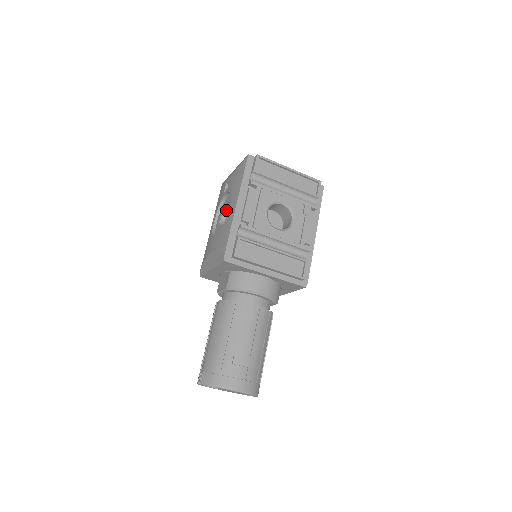
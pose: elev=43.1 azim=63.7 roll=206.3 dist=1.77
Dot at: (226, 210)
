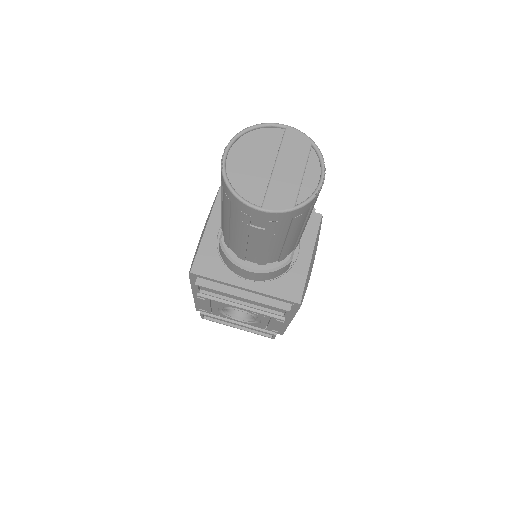
Dot at: occluded
